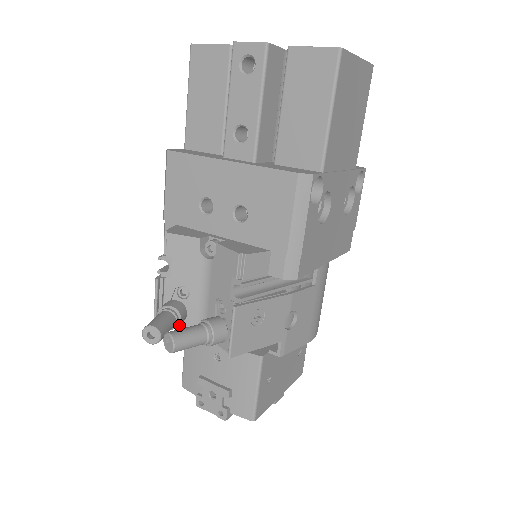
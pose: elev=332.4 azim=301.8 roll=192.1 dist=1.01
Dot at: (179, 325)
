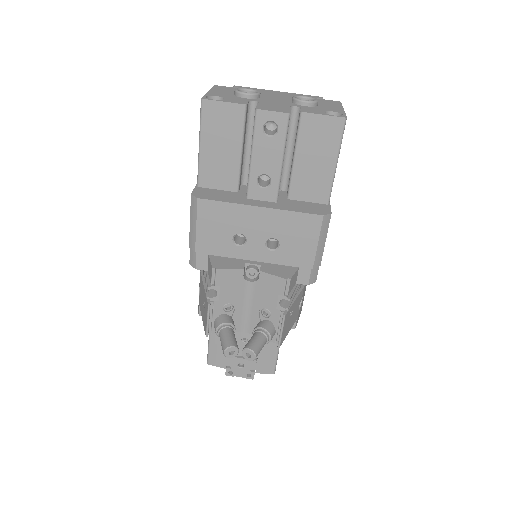
Dot at: occluded
